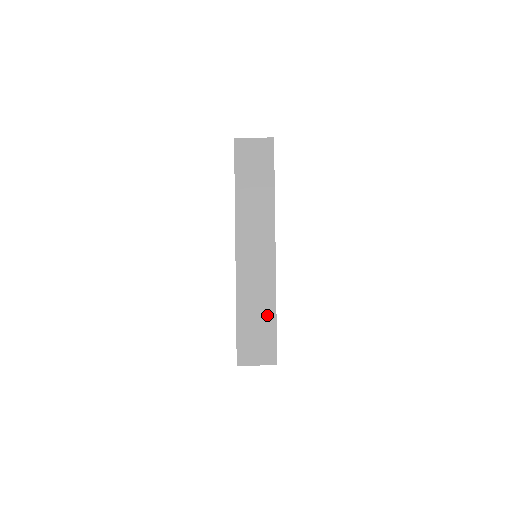
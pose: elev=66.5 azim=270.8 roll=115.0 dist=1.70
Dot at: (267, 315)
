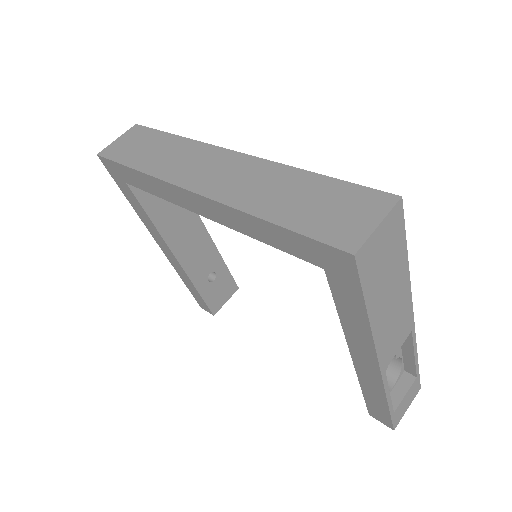
Dot at: (306, 184)
